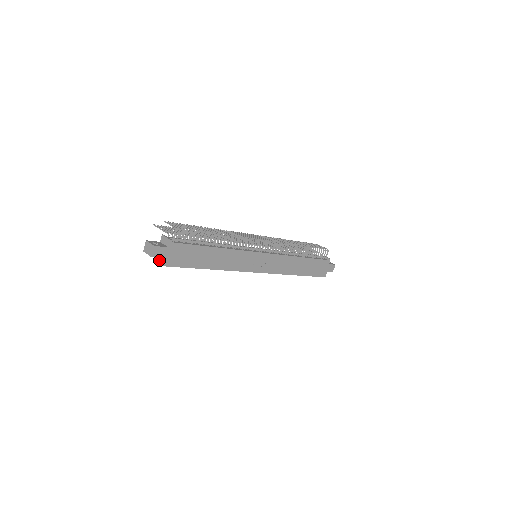
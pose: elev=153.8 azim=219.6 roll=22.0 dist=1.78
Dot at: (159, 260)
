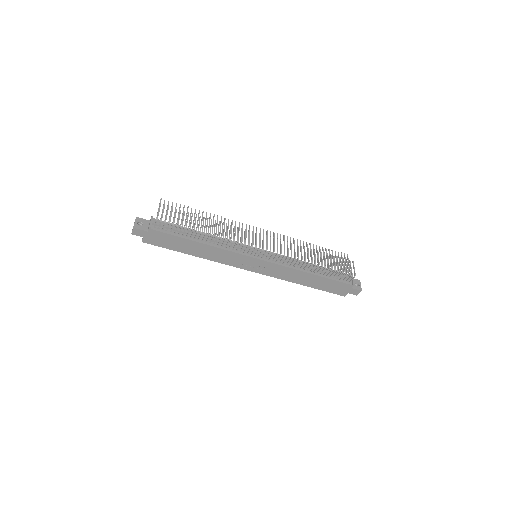
Dot at: occluded
